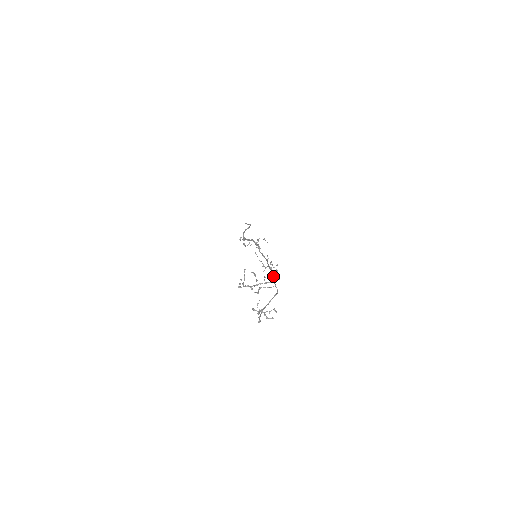
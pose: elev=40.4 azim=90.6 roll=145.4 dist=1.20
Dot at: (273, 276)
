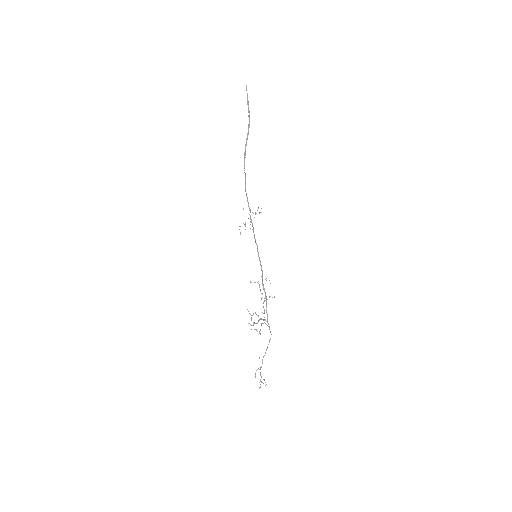
Dot at: (267, 315)
